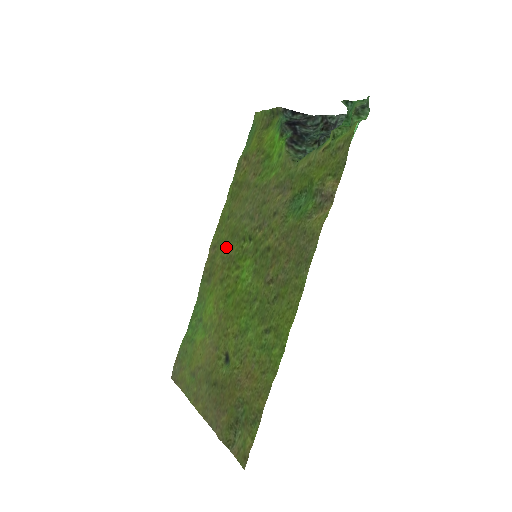
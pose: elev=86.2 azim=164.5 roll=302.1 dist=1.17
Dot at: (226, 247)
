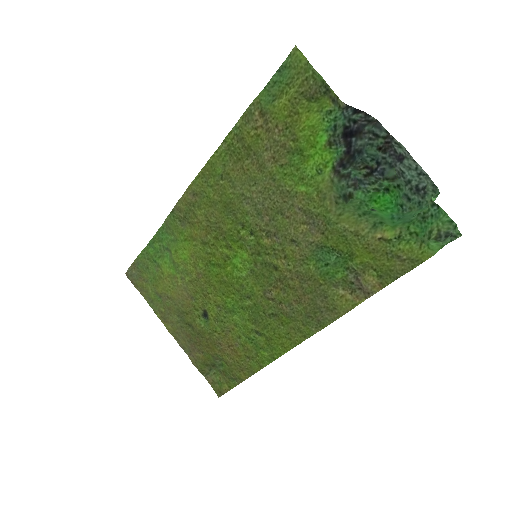
Dot at: (215, 212)
